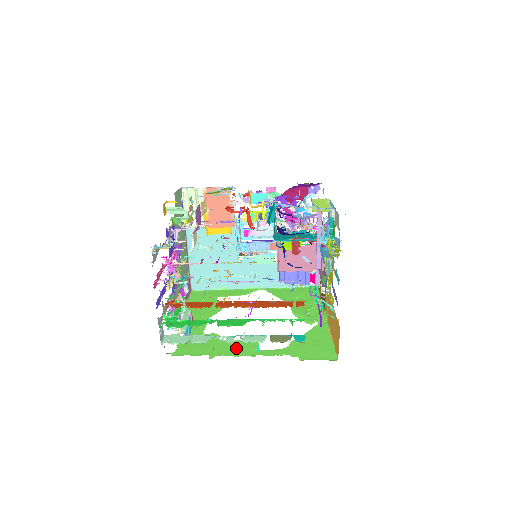
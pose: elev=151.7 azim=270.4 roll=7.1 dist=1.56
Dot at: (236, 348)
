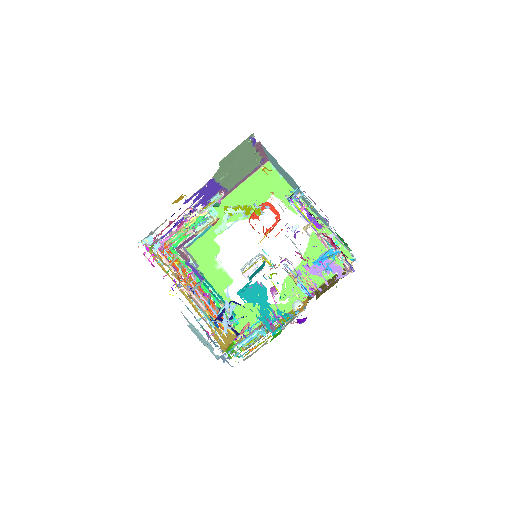
Dot at: (214, 276)
